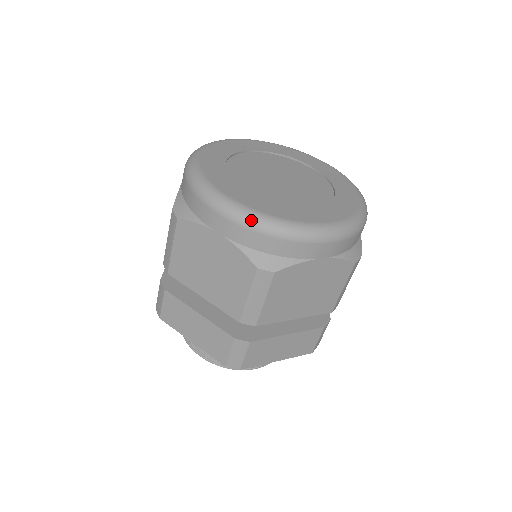
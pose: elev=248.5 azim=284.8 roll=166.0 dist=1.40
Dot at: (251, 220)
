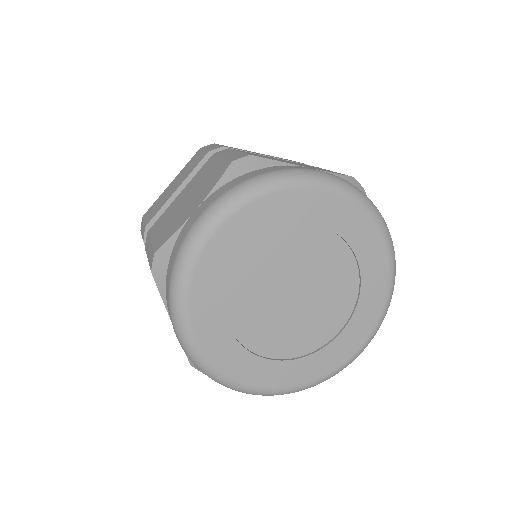
Dot at: (197, 364)
